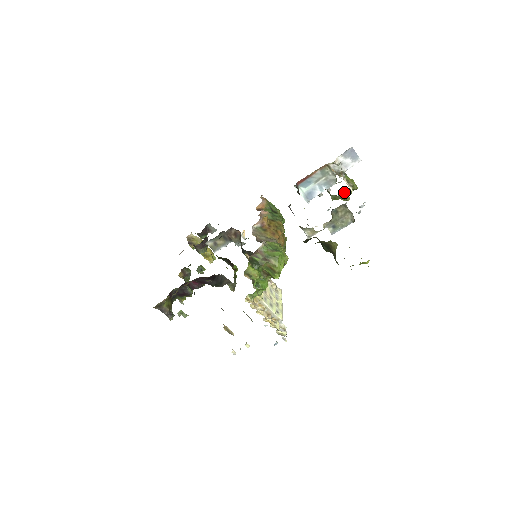
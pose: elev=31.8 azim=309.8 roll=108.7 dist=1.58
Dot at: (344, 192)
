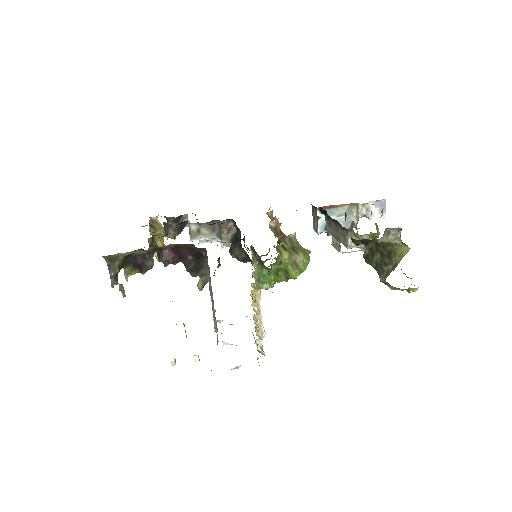
Dot at: (368, 234)
